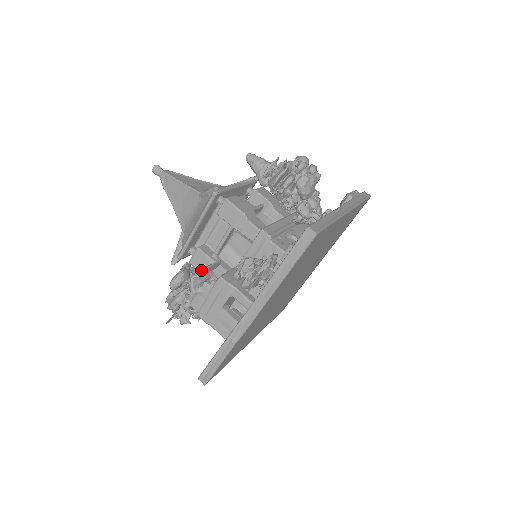
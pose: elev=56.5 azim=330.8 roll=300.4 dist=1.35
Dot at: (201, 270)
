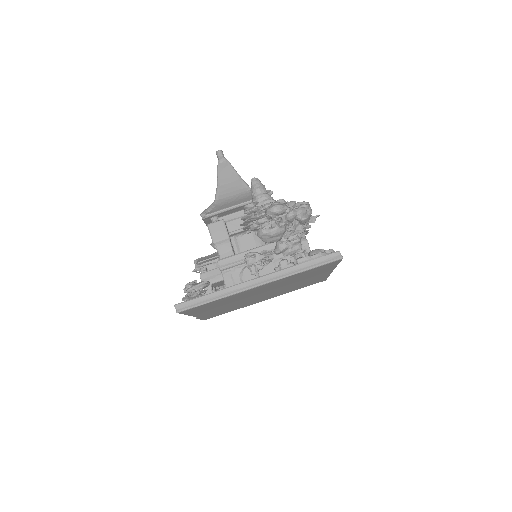
Dot at: (198, 261)
